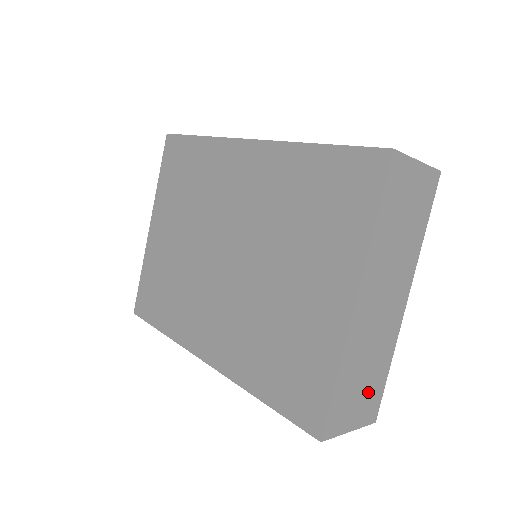
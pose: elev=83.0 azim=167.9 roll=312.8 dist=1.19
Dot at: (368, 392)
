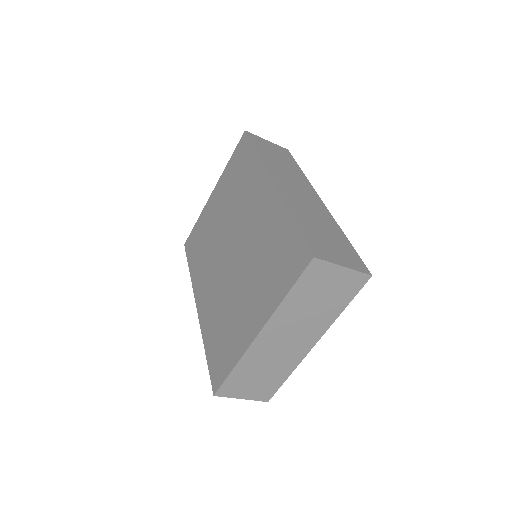
Dot at: (263, 384)
